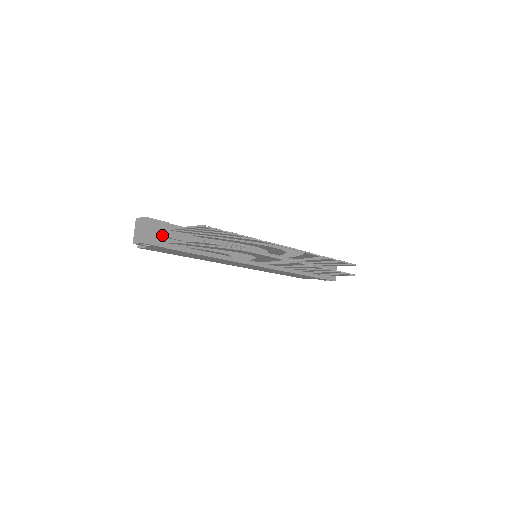
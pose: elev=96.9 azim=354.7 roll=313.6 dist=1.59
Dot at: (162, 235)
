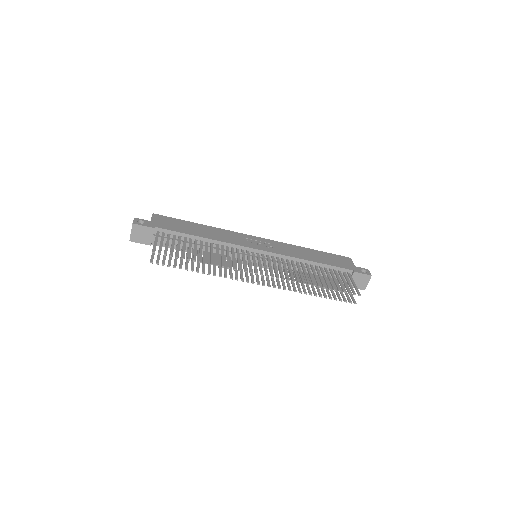
Dot at: (148, 237)
